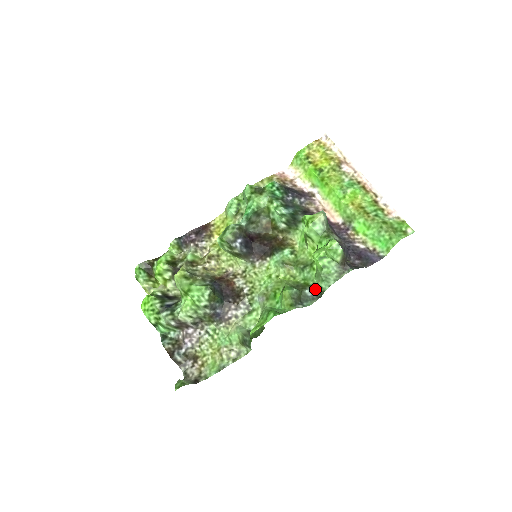
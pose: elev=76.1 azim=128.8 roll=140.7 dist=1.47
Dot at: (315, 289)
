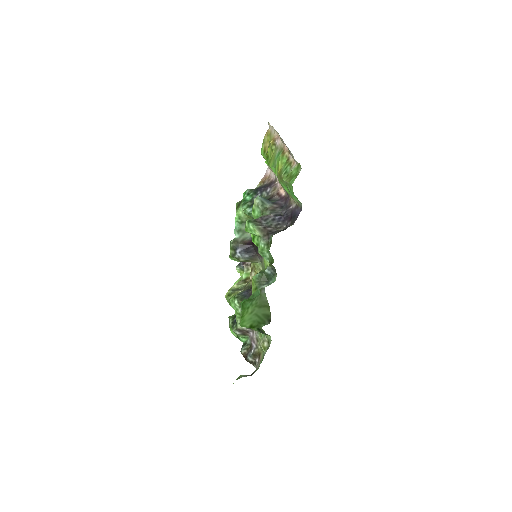
Dot at: (270, 266)
